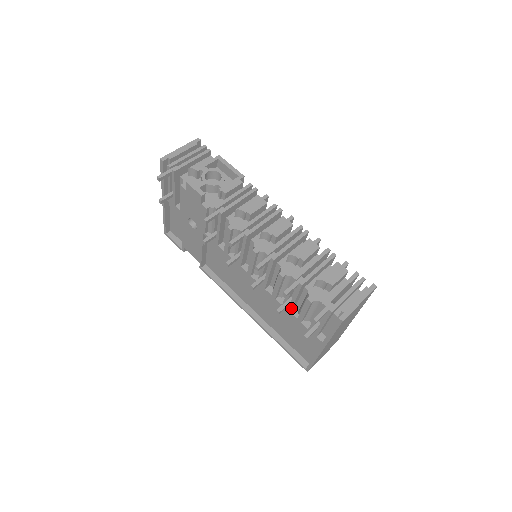
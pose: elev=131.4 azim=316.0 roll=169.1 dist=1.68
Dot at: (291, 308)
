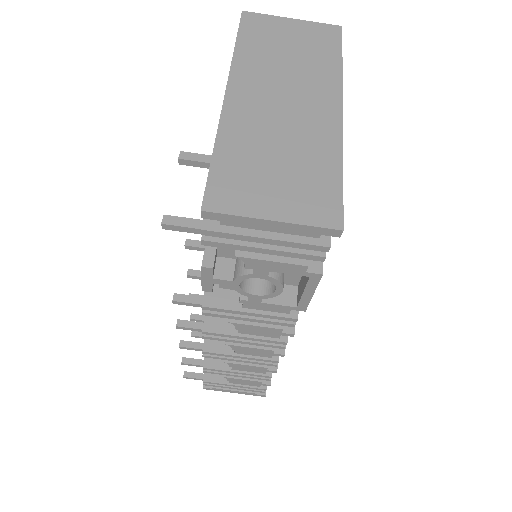
Dot at: occluded
